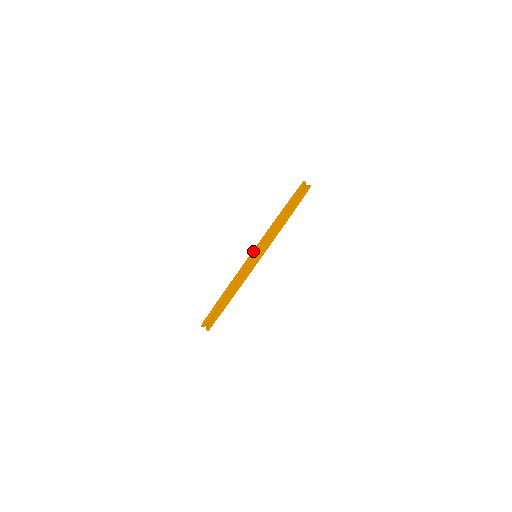
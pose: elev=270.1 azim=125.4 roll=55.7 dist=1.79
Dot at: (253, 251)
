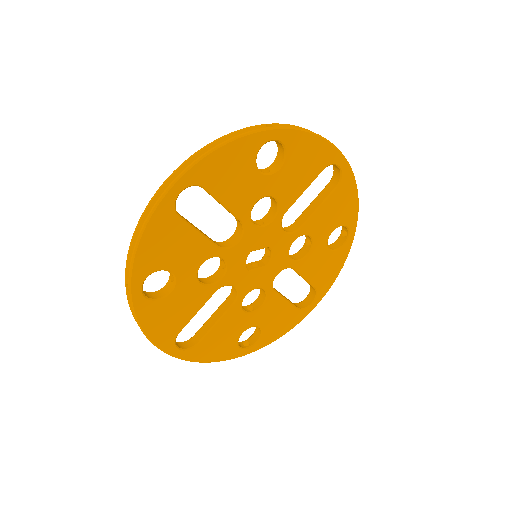
Dot at: (190, 156)
